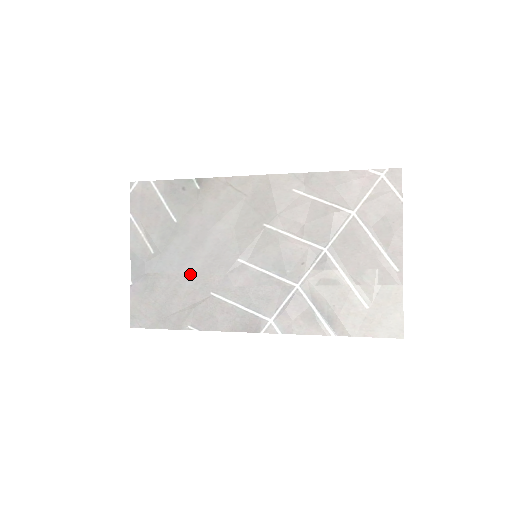
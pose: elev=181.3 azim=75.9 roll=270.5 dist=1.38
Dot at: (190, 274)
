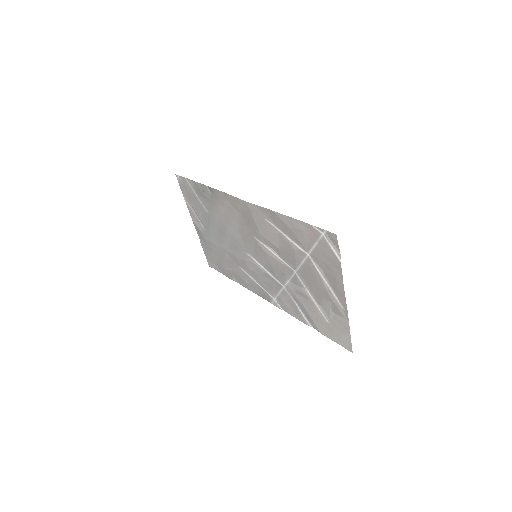
Dot at: (225, 250)
